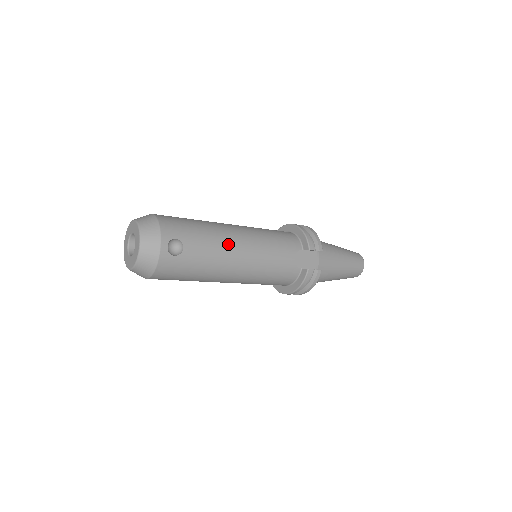
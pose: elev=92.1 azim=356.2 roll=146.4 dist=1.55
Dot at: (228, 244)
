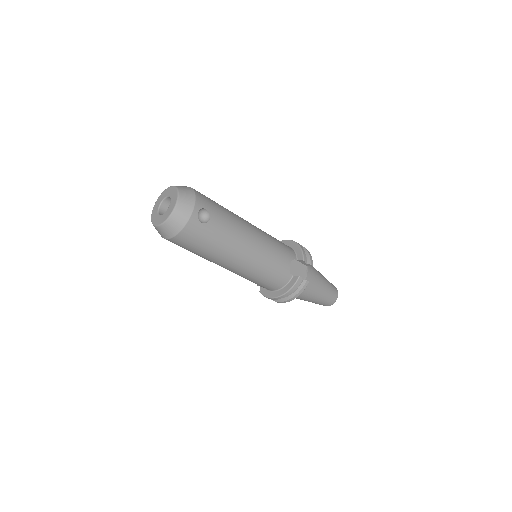
Dot at: (243, 231)
